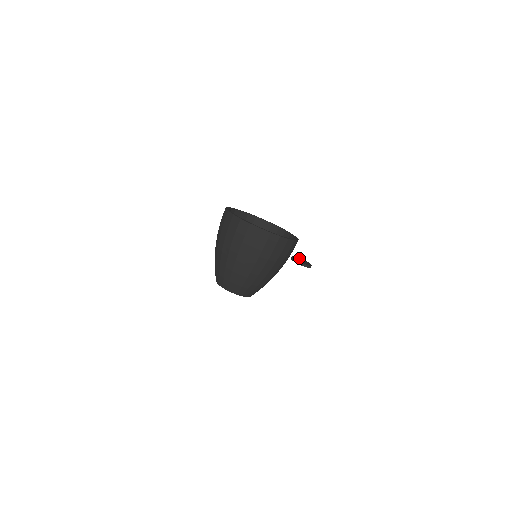
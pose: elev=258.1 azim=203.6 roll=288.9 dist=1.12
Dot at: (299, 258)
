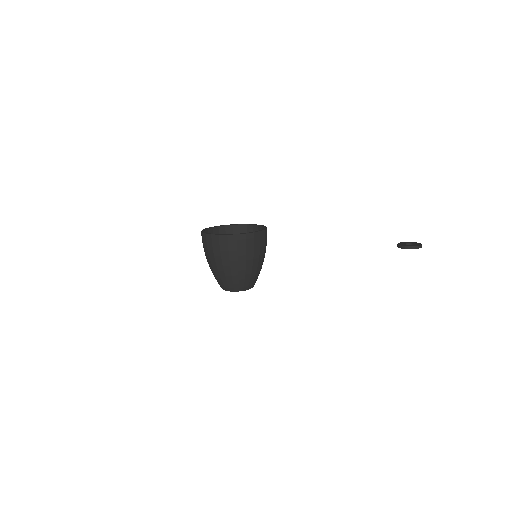
Dot at: (409, 242)
